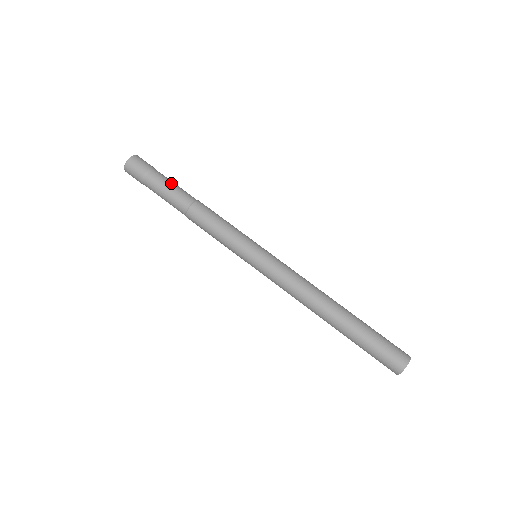
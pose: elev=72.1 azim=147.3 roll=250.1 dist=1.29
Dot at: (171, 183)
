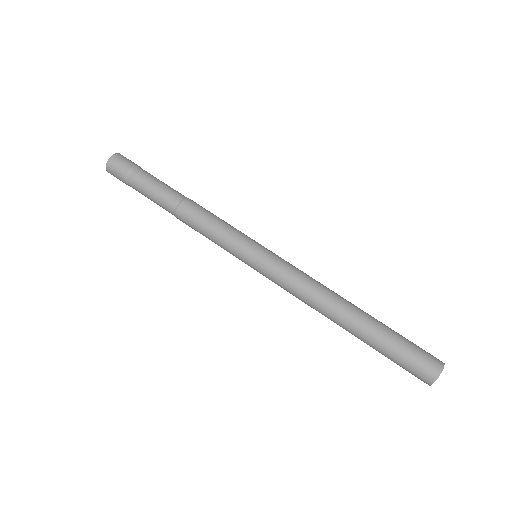
Dot at: (161, 181)
